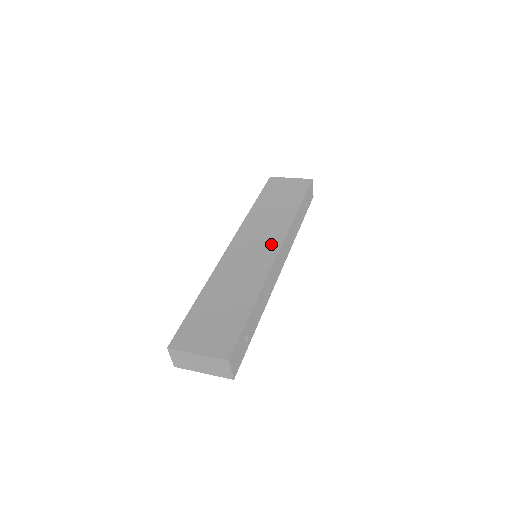
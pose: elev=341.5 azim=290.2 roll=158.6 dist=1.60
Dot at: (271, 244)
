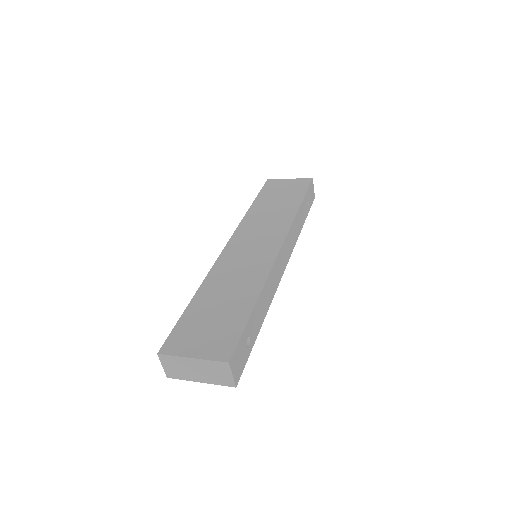
Dot at: (272, 241)
